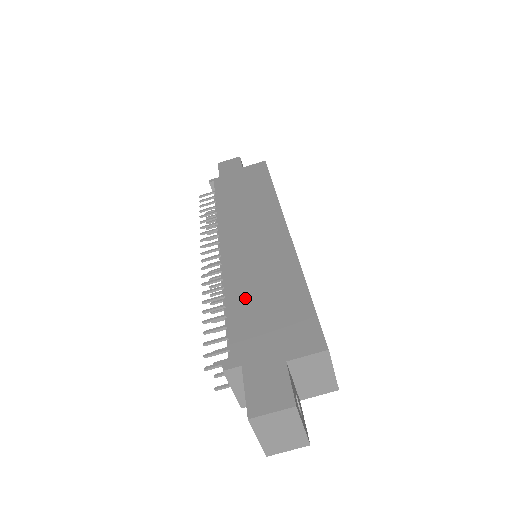
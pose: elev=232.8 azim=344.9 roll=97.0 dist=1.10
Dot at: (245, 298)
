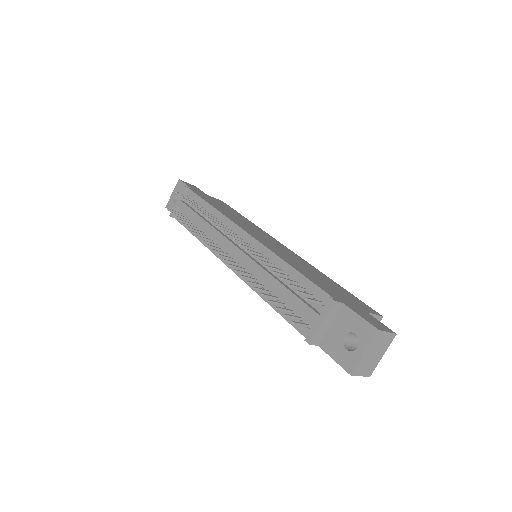
Dot at: (303, 270)
